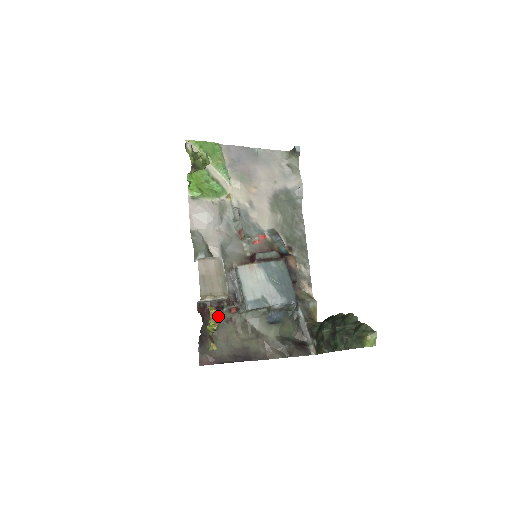
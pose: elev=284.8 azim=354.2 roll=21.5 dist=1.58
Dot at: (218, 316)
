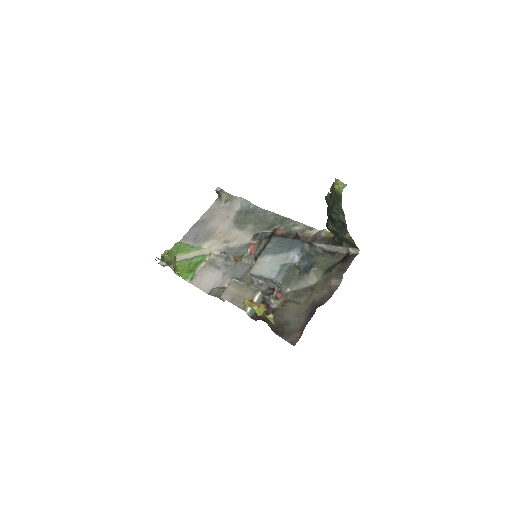
Dot at: (275, 310)
